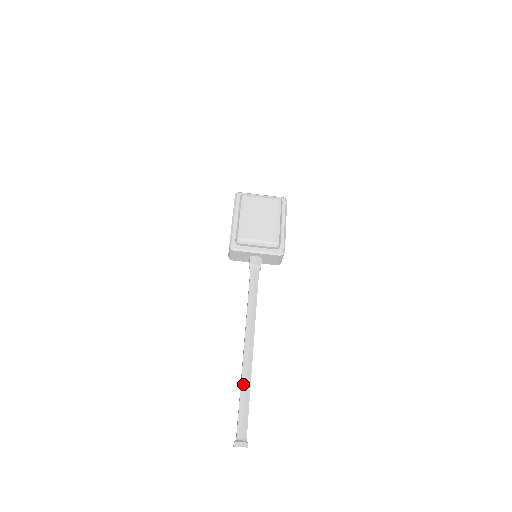
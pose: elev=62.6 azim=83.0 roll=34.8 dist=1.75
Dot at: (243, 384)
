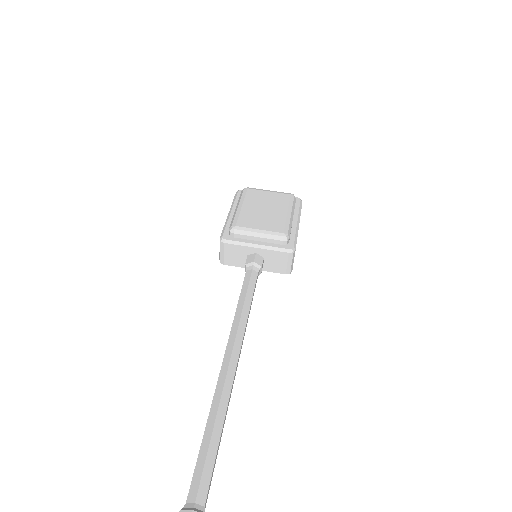
Dot at: (212, 413)
